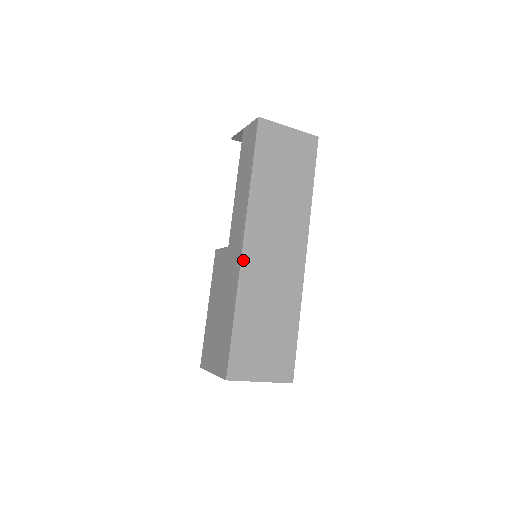
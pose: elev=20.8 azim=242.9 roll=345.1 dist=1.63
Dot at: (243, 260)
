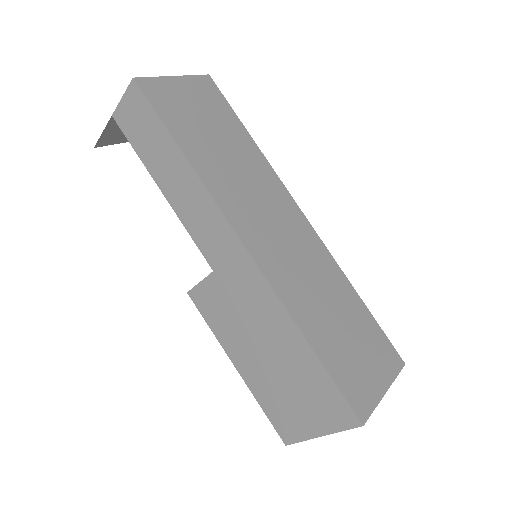
Dot at: (260, 266)
